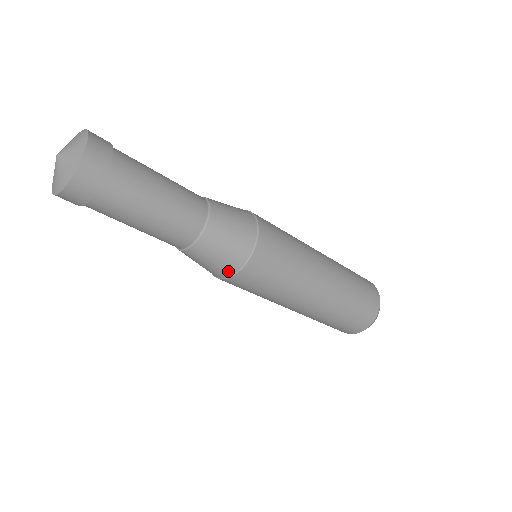
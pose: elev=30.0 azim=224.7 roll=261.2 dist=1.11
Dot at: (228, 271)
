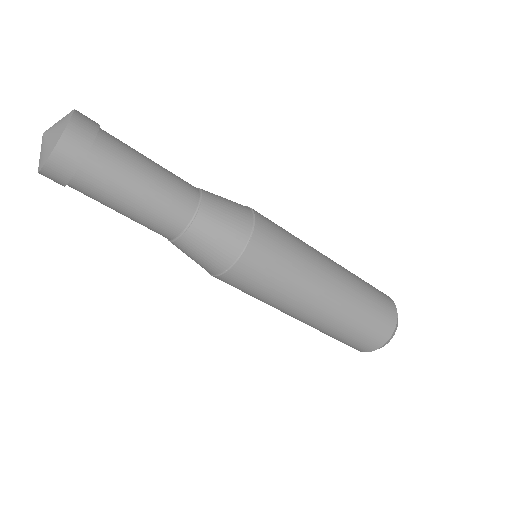
Dot at: (243, 236)
